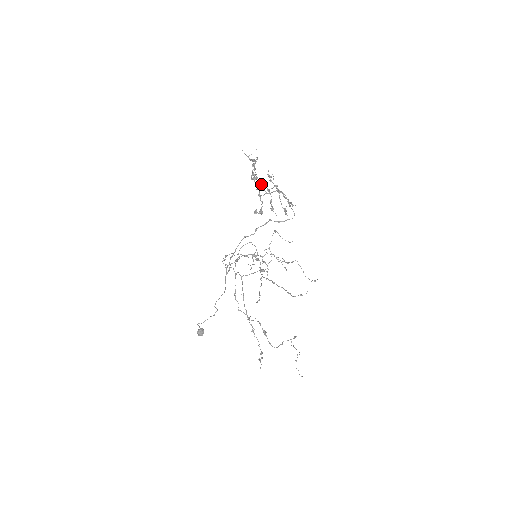
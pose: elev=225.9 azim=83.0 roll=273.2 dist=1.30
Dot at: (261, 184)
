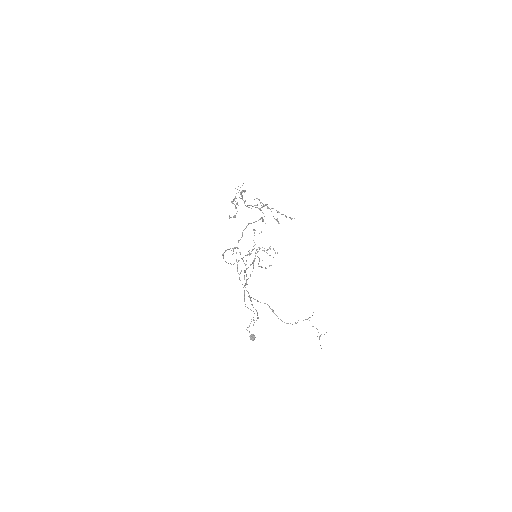
Dot at: occluded
